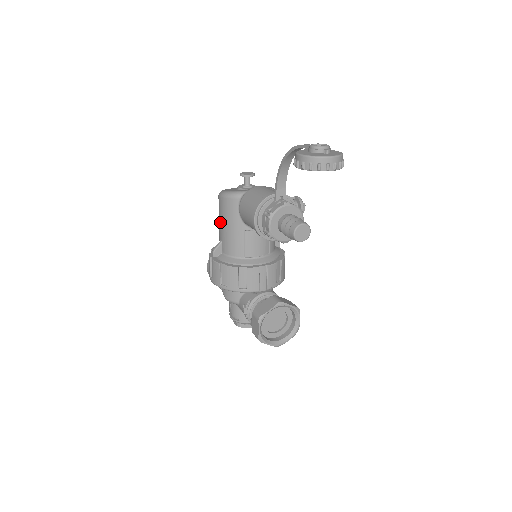
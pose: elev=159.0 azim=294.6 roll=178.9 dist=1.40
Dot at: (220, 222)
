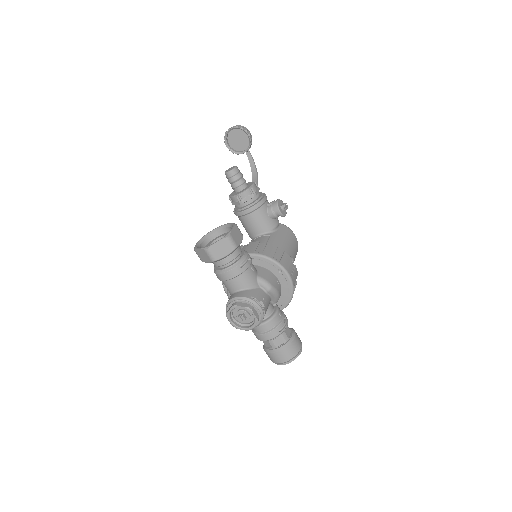
Dot at: occluded
